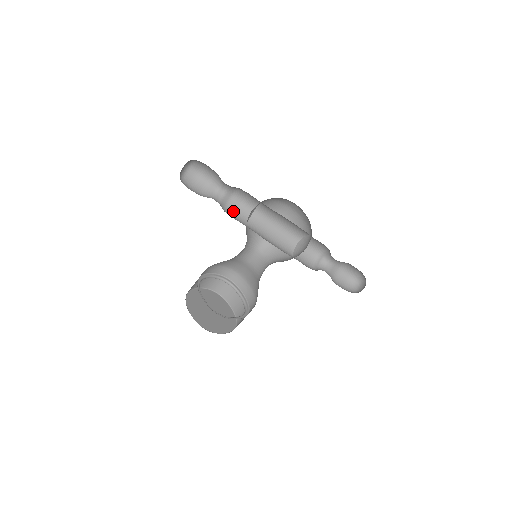
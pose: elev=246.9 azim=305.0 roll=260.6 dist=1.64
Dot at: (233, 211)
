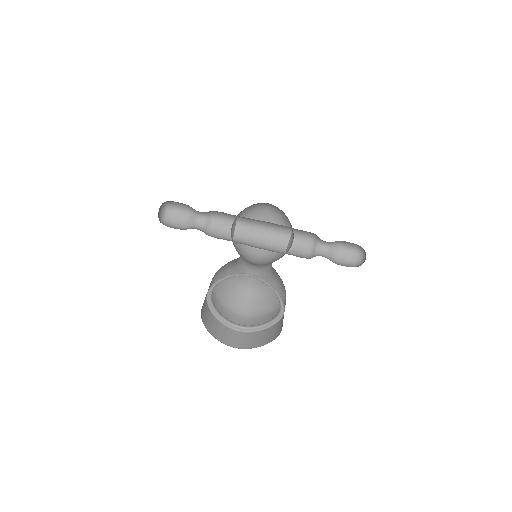
Dot at: occluded
